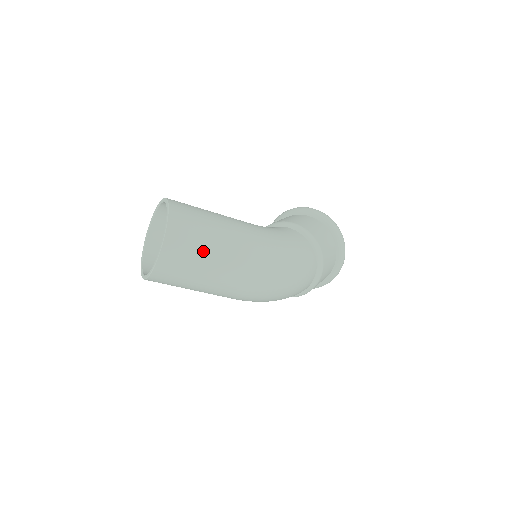
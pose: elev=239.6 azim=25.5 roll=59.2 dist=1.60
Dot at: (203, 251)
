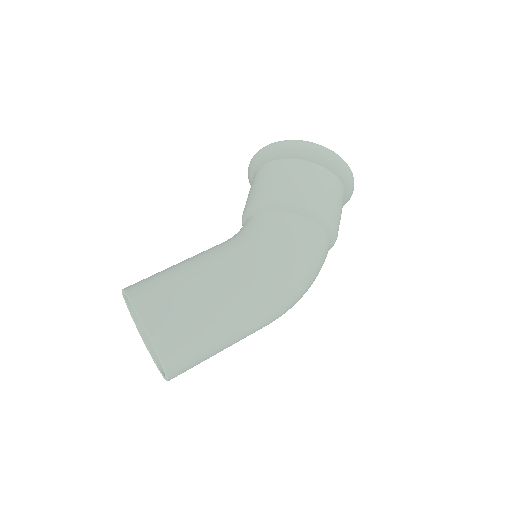
Dot at: (209, 344)
